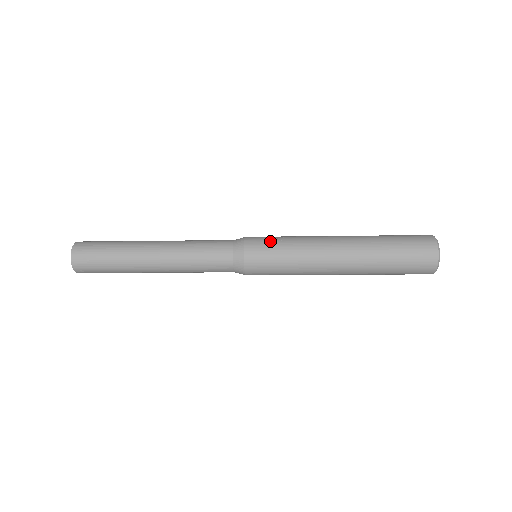
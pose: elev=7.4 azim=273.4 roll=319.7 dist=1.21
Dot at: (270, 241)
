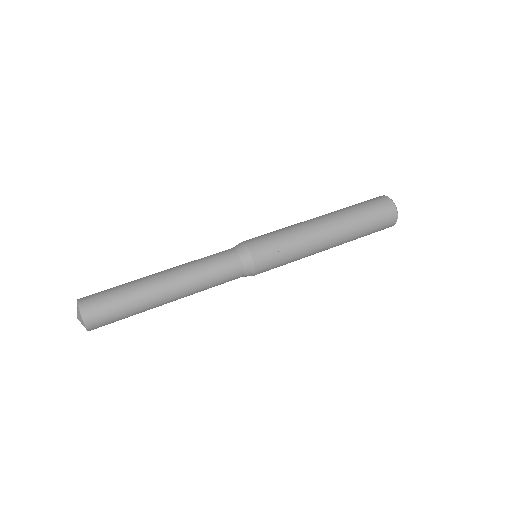
Dot at: (275, 253)
